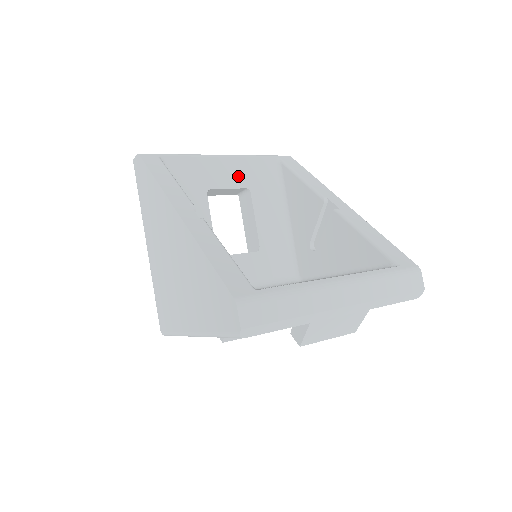
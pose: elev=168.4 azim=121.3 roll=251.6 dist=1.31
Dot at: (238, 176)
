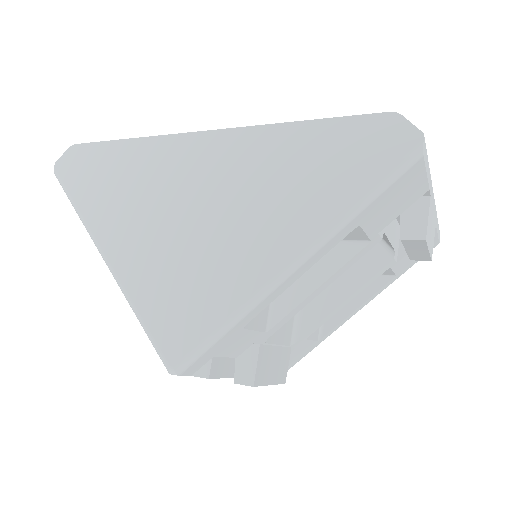
Dot at: occluded
